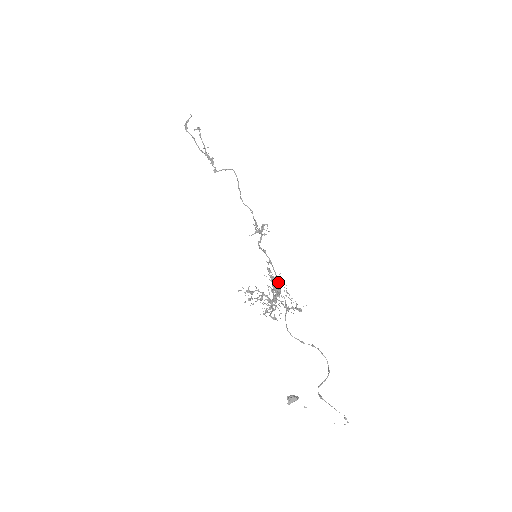
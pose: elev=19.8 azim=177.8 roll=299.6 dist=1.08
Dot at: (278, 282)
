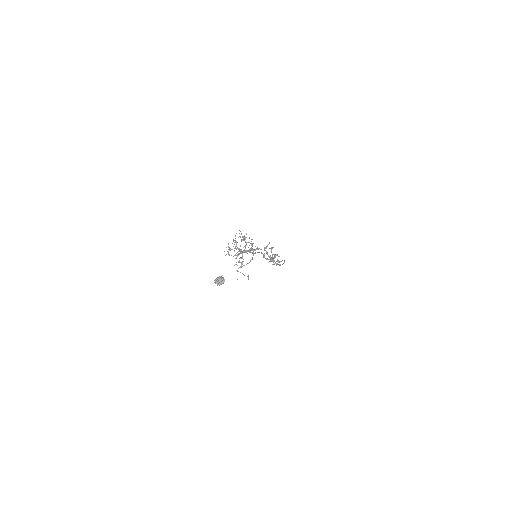
Dot at: (257, 252)
